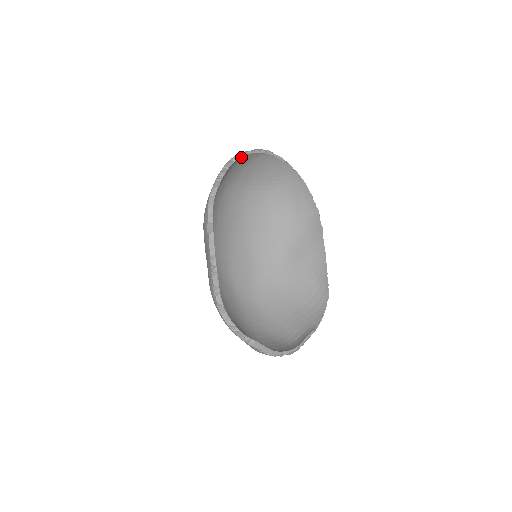
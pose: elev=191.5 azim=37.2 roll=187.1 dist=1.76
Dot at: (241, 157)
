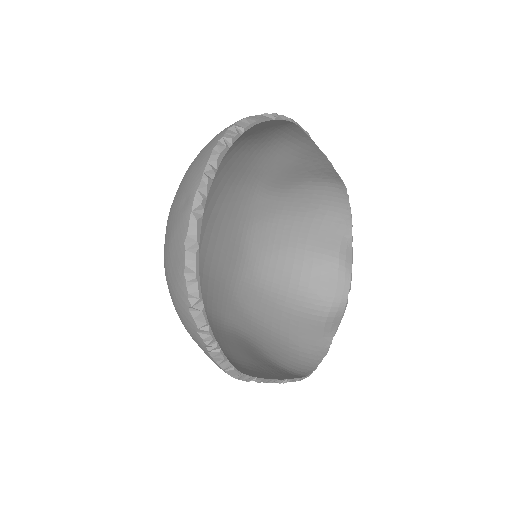
Dot at: (196, 277)
